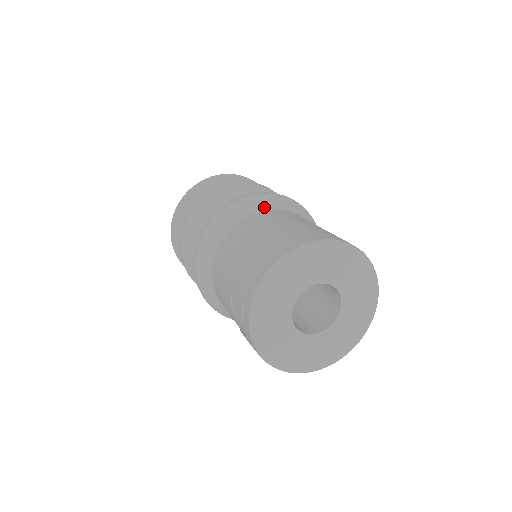
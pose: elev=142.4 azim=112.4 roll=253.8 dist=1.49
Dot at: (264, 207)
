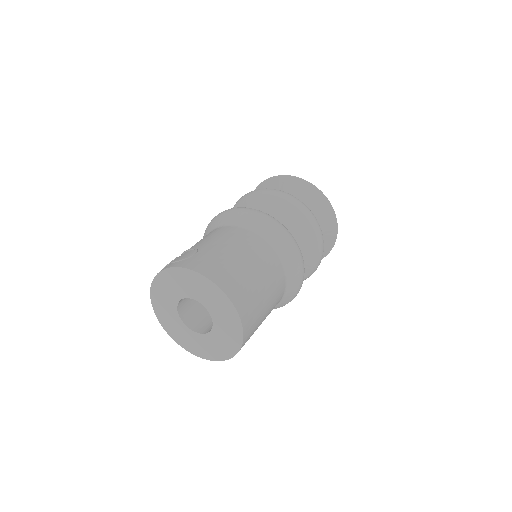
Dot at: (262, 233)
